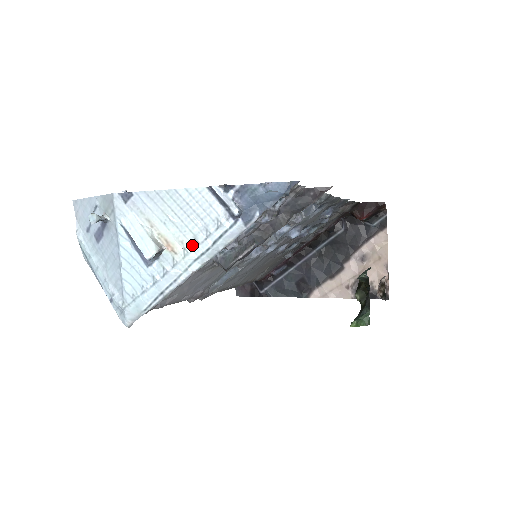
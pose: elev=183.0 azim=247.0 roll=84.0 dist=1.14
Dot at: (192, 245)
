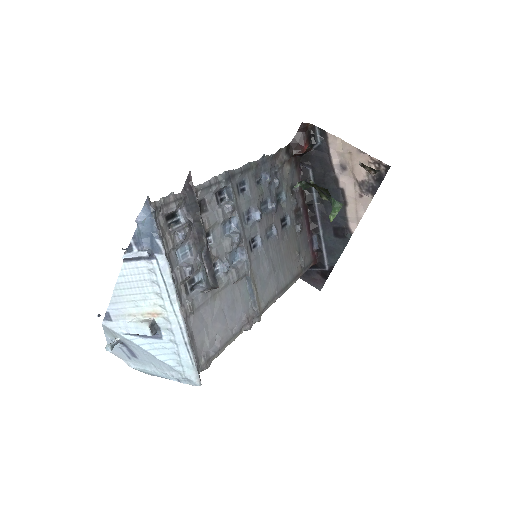
Dot at: (160, 299)
